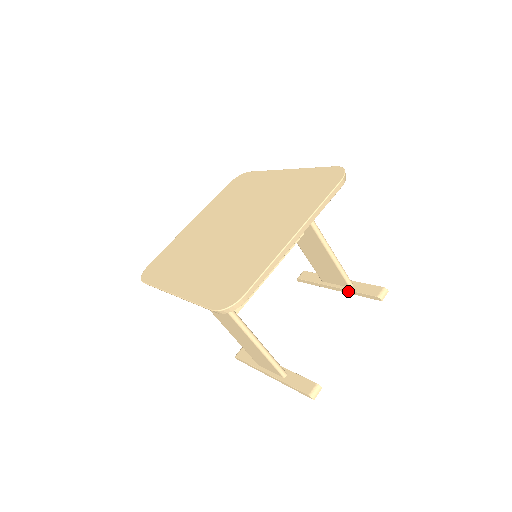
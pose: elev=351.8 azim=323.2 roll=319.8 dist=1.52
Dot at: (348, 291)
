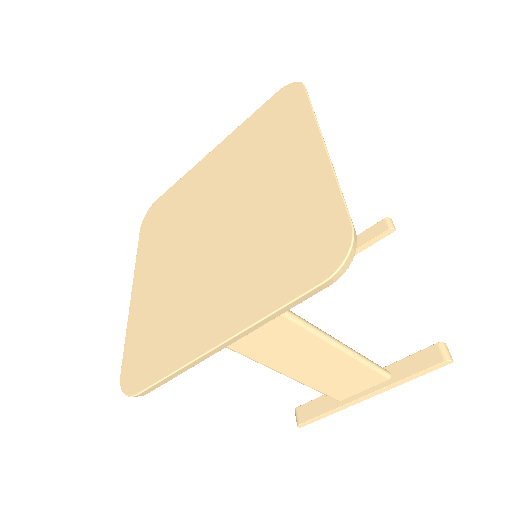
Dot at: occluded
